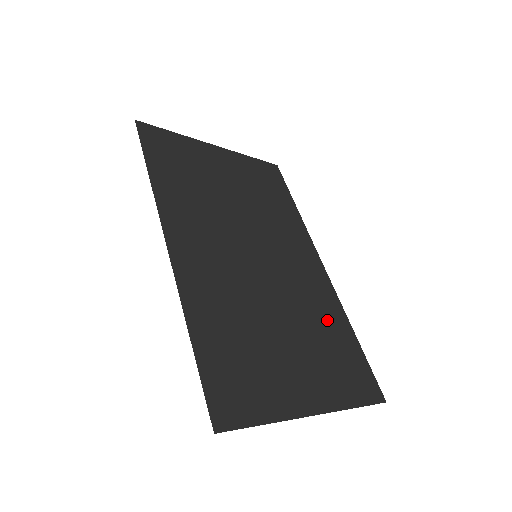
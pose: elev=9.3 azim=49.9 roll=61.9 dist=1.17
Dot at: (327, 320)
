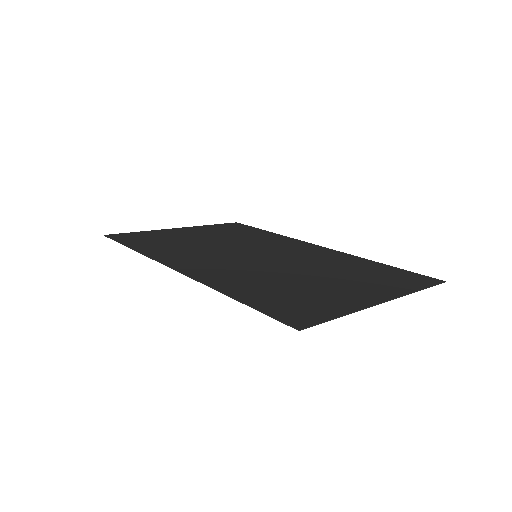
Dot at: (348, 264)
